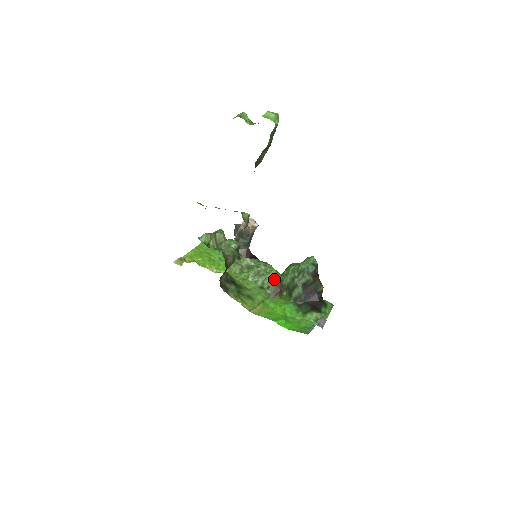
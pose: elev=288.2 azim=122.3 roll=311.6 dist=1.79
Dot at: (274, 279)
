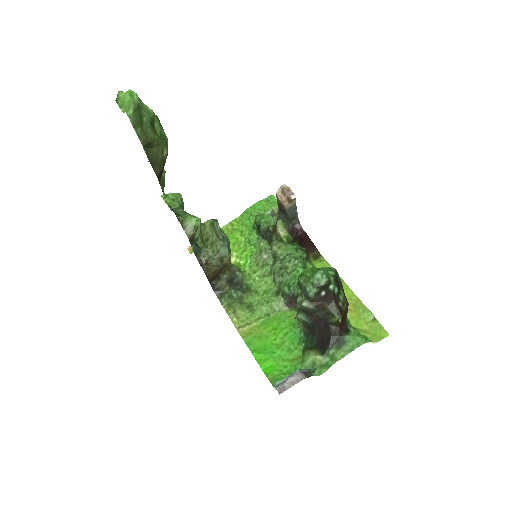
Dot at: (289, 286)
